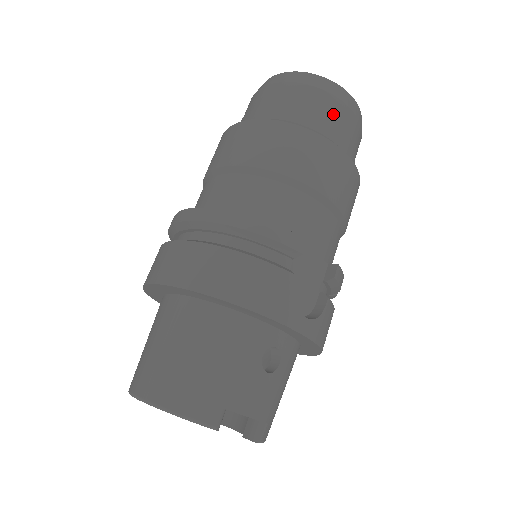
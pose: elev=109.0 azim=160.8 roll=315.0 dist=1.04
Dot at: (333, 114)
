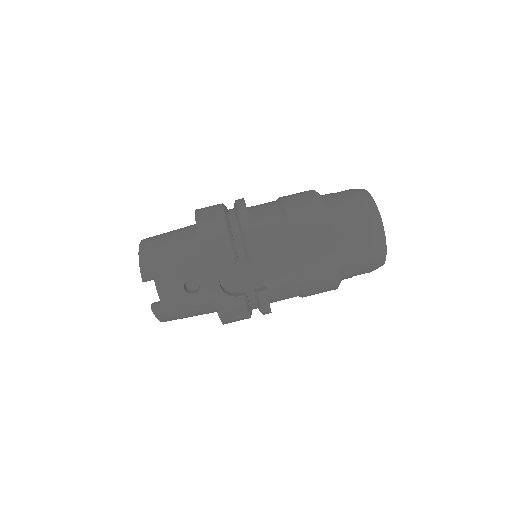
Dot at: (358, 231)
